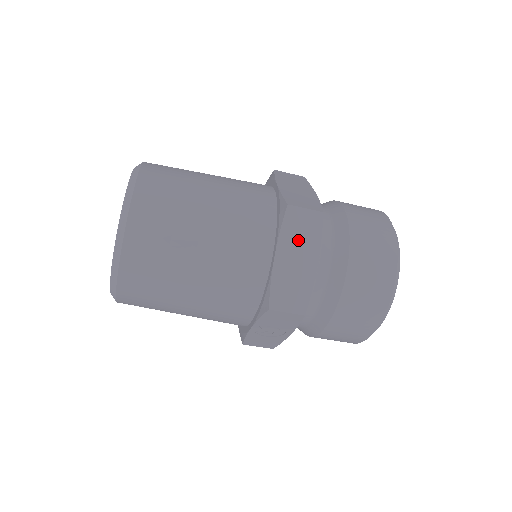
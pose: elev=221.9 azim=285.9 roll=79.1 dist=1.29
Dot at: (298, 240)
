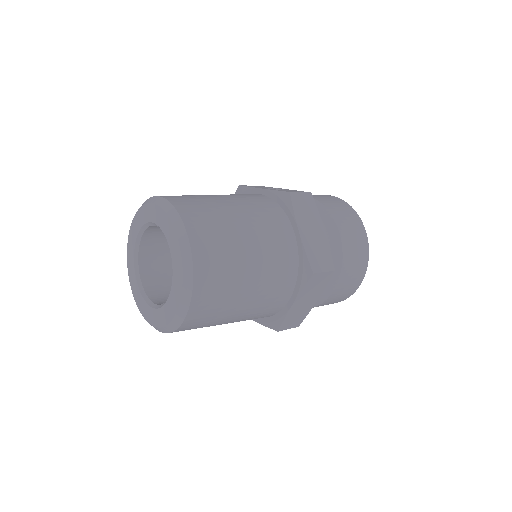
Dot at: (311, 291)
